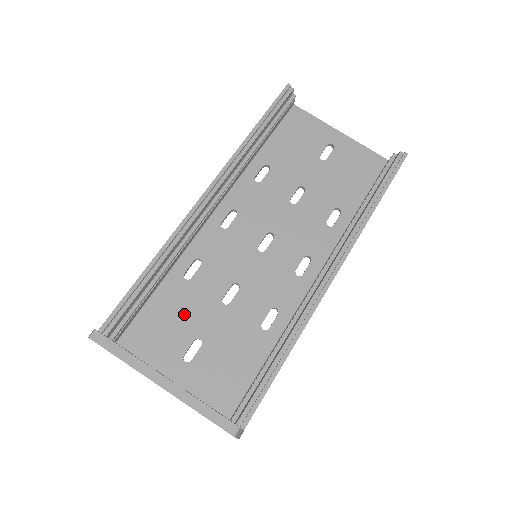
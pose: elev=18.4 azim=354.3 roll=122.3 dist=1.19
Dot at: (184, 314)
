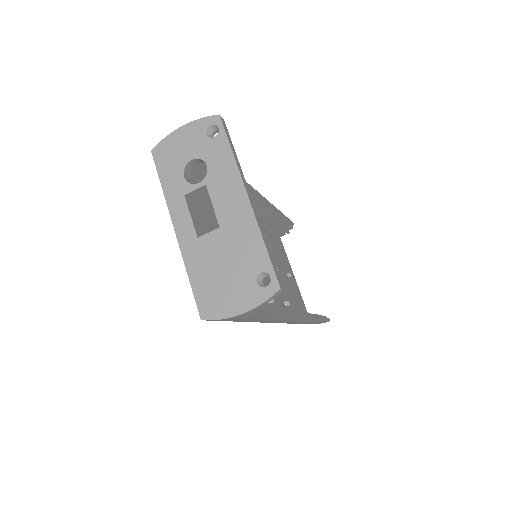
Dot at: (208, 217)
